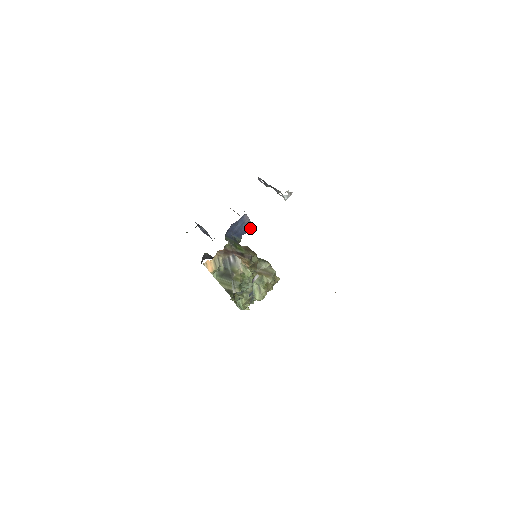
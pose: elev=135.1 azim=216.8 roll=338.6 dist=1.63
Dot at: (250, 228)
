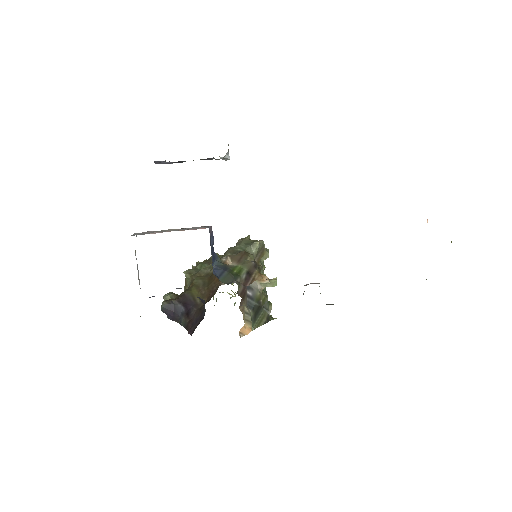
Dot at: (211, 233)
